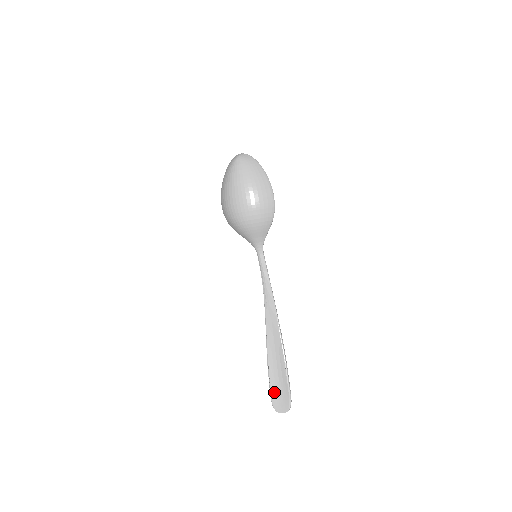
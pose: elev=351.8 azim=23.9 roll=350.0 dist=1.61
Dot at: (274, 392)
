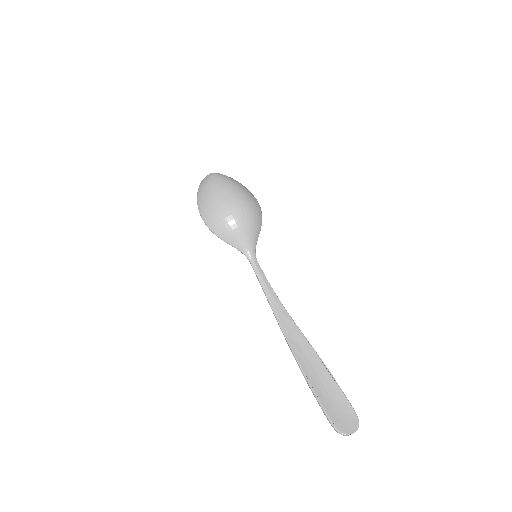
Dot at: (330, 411)
